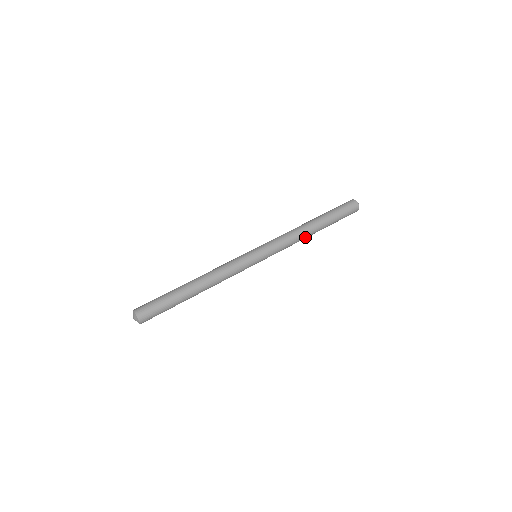
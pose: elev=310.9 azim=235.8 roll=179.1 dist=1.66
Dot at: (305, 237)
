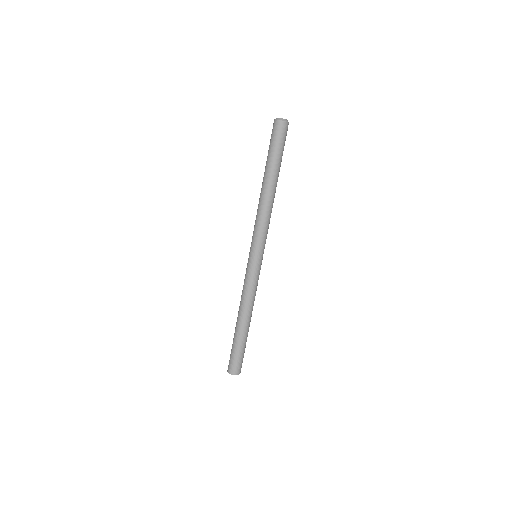
Dot at: (273, 201)
